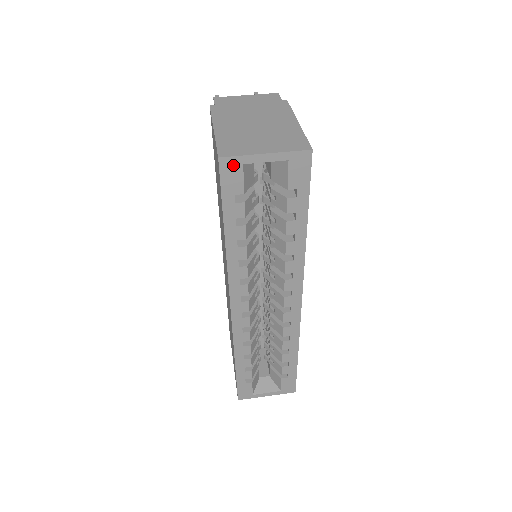
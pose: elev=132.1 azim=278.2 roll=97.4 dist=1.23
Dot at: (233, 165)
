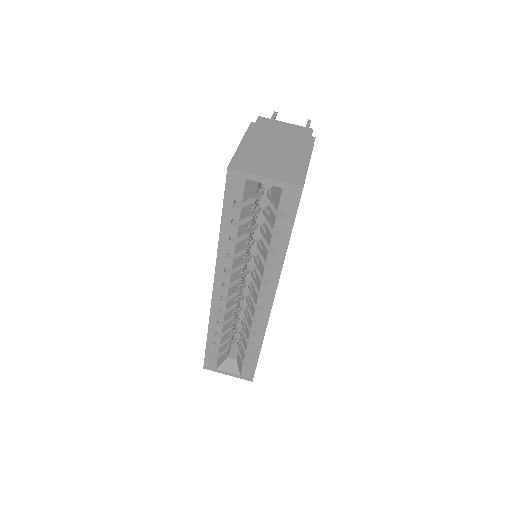
Dot at: (238, 177)
